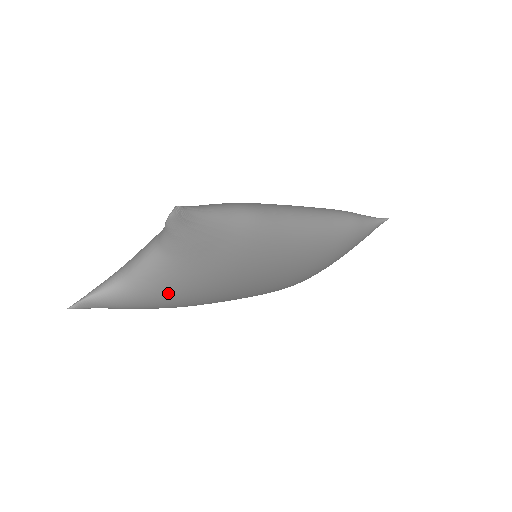
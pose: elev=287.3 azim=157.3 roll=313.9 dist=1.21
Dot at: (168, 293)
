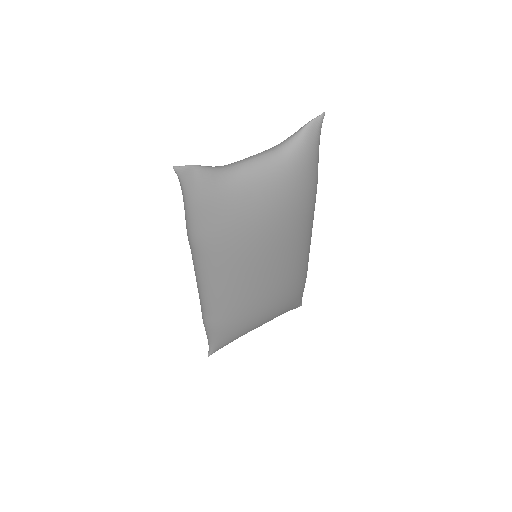
Dot at: (255, 198)
